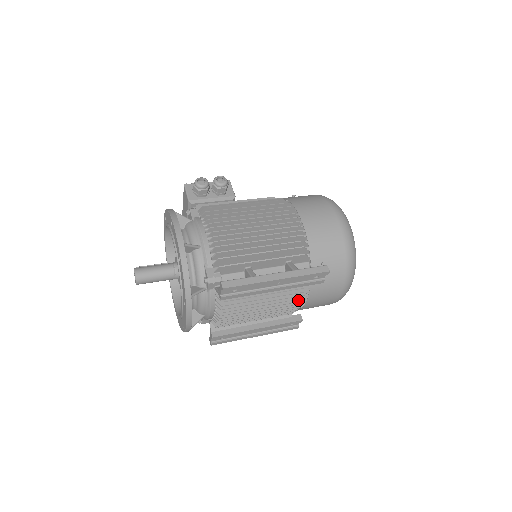
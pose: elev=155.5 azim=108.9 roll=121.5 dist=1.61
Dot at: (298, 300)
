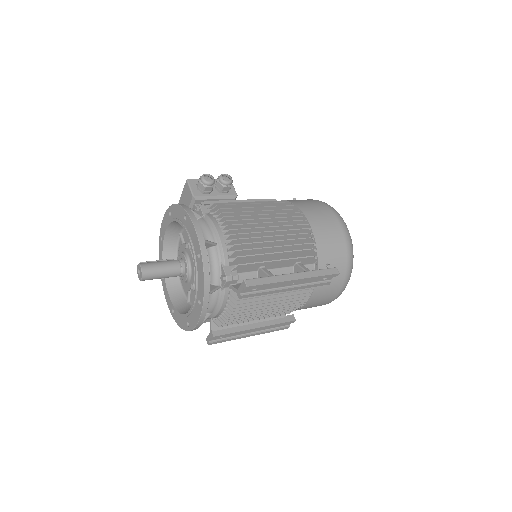
Dot at: (300, 300)
